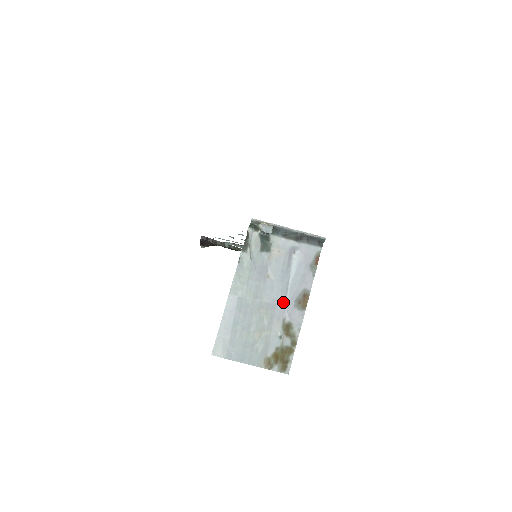
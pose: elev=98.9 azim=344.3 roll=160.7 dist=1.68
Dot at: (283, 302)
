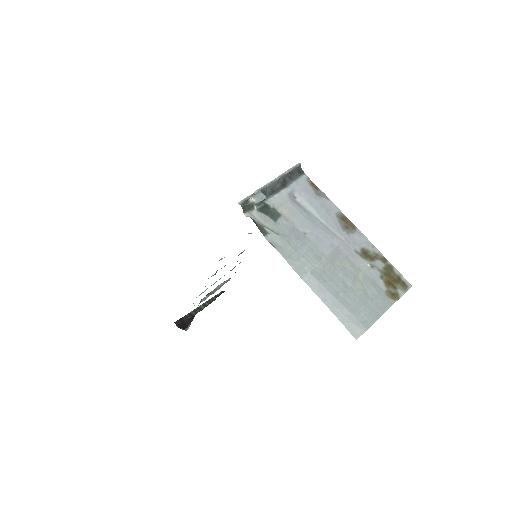
Dot at: (338, 240)
